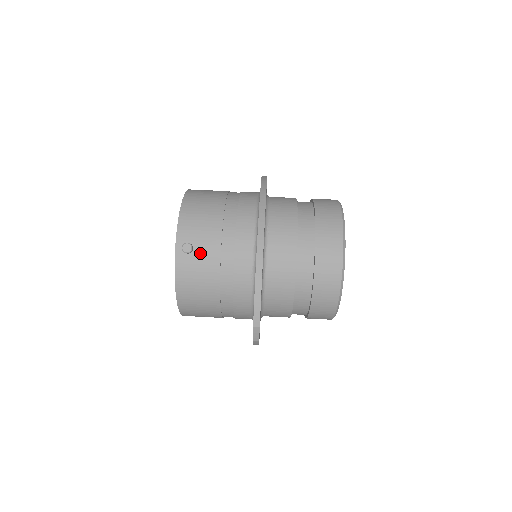
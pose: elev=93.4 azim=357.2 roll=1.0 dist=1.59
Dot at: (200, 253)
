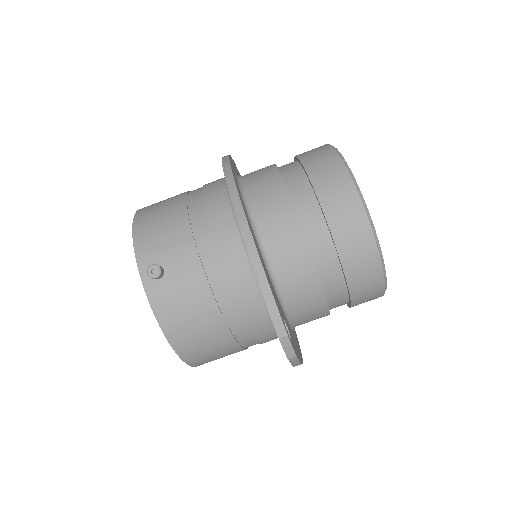
Dot at: (174, 272)
